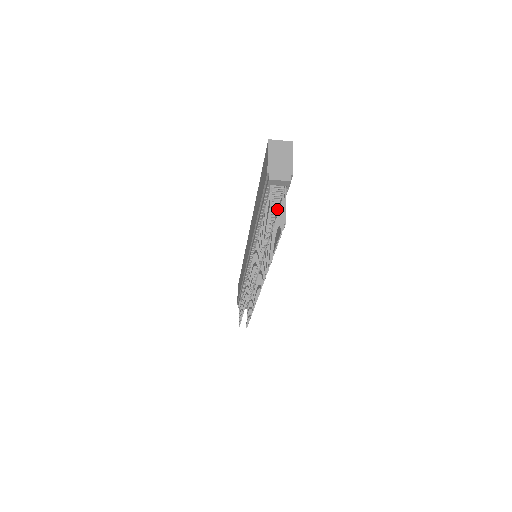
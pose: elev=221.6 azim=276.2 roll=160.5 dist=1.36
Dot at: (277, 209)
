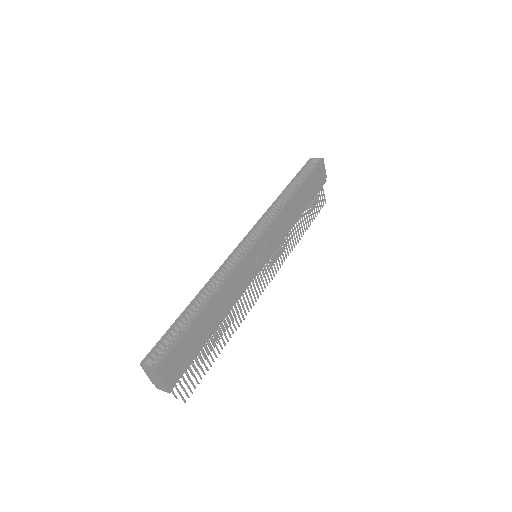
Dot at: occluded
